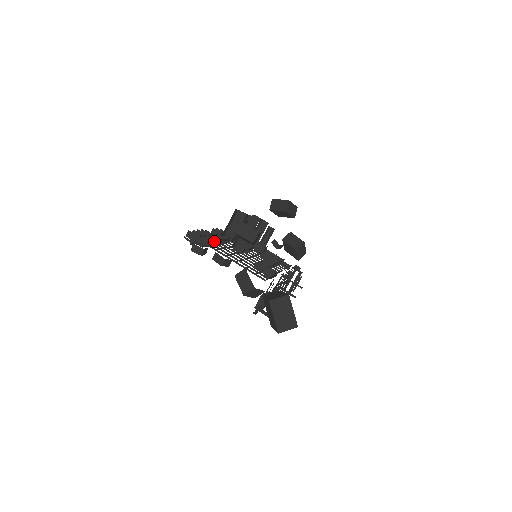
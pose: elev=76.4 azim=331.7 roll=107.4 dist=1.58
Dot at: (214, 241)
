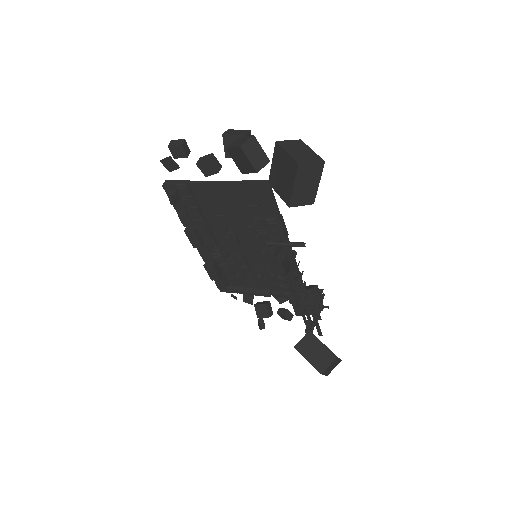
Dot at: (198, 201)
